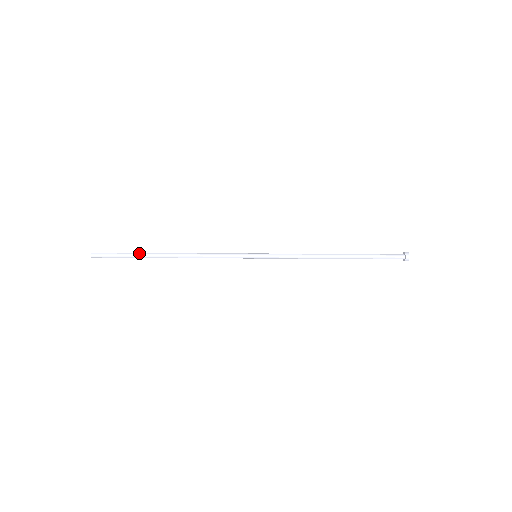
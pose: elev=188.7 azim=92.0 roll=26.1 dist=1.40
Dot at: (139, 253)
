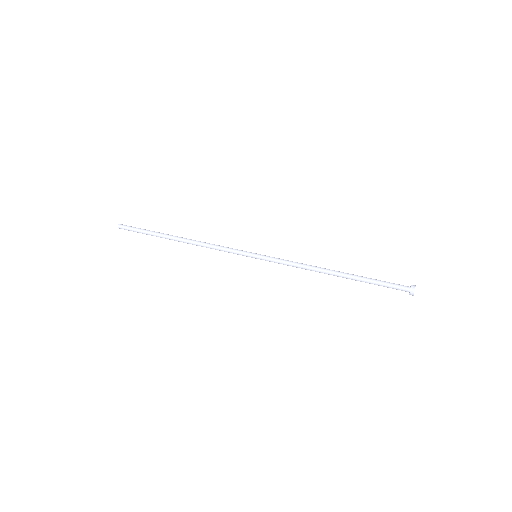
Dot at: (155, 233)
